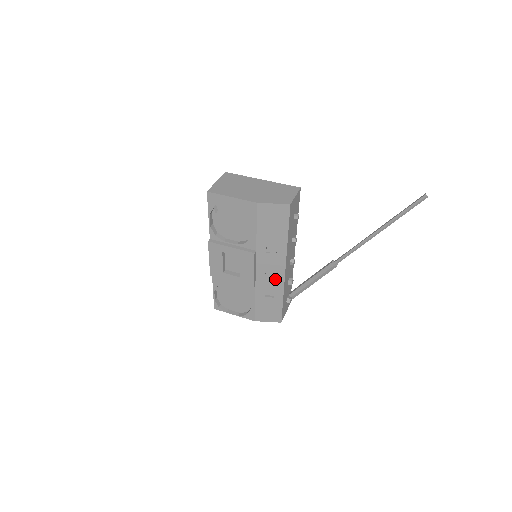
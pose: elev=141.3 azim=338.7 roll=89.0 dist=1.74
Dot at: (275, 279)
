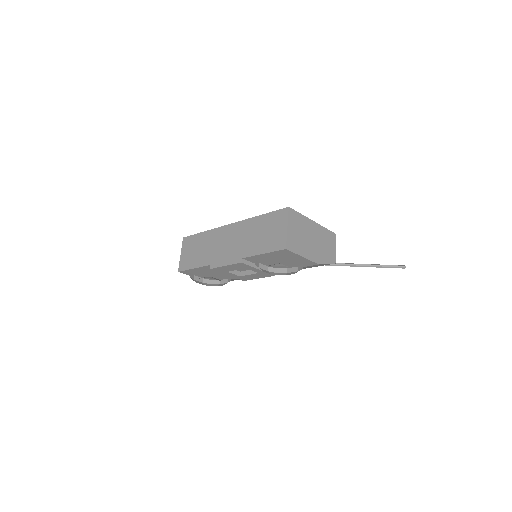
Dot at: occluded
